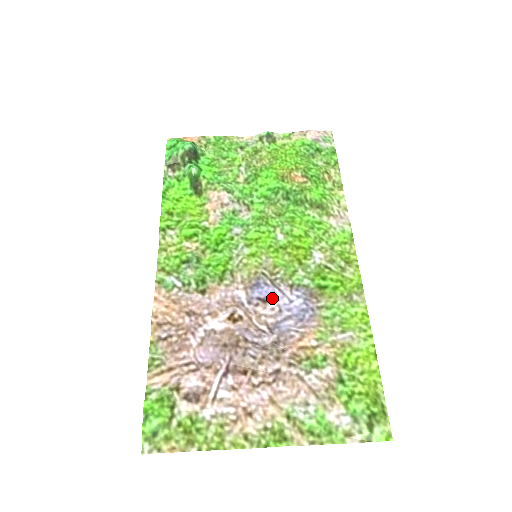
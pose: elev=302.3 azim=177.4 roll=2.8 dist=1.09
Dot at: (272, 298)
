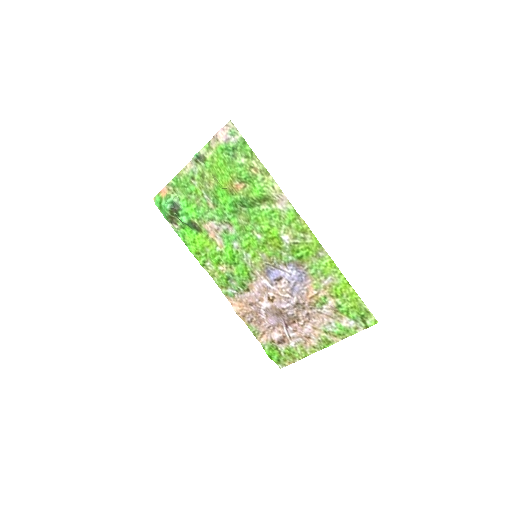
Dot at: (280, 277)
